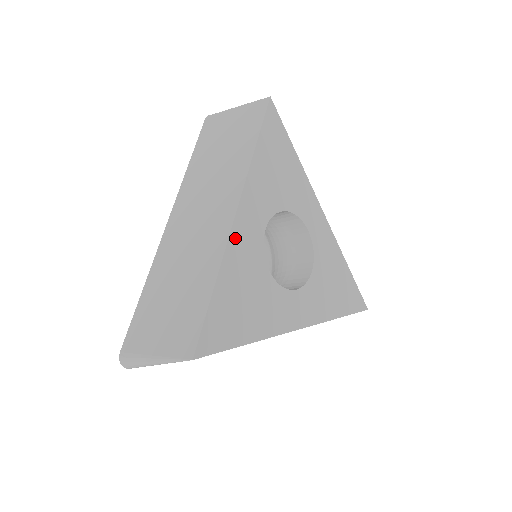
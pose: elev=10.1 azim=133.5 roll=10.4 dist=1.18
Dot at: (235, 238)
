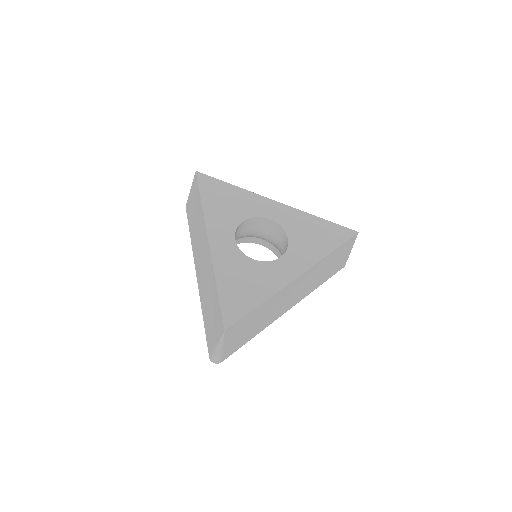
Dot at: (216, 257)
